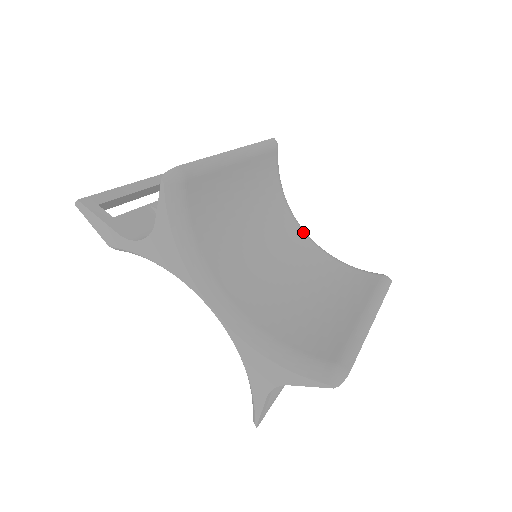
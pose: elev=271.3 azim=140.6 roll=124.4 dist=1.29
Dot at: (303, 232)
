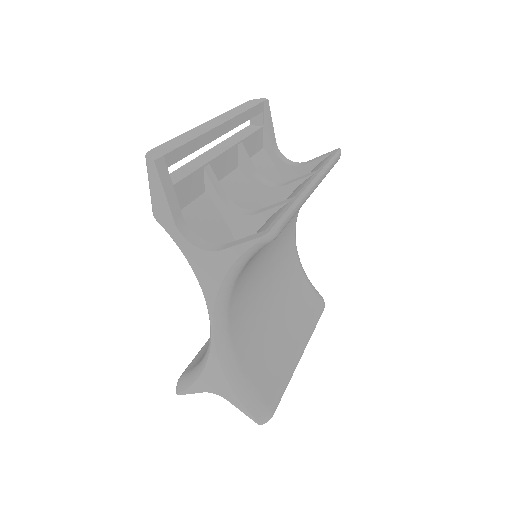
Dot at: (295, 231)
